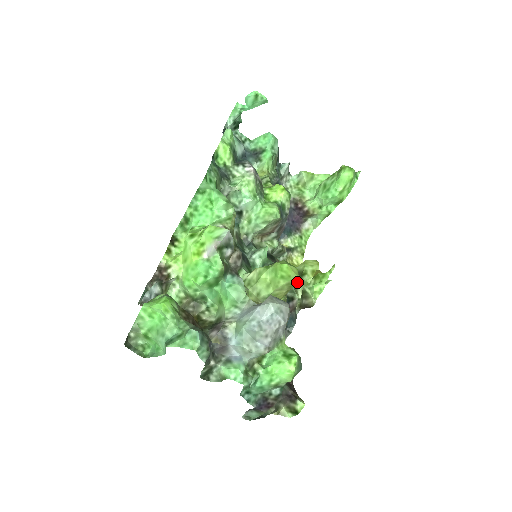
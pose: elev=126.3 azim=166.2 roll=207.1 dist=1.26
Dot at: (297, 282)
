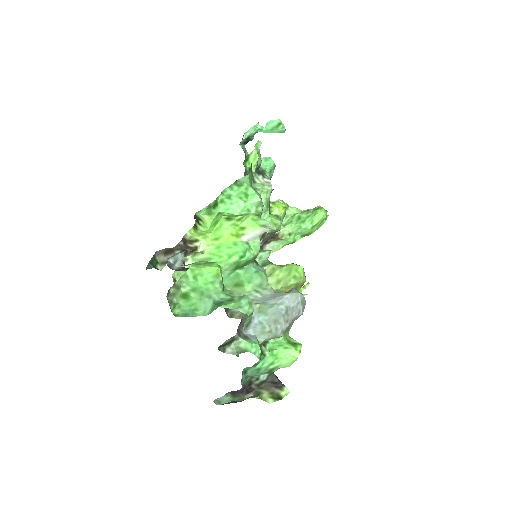
Dot at: (302, 285)
